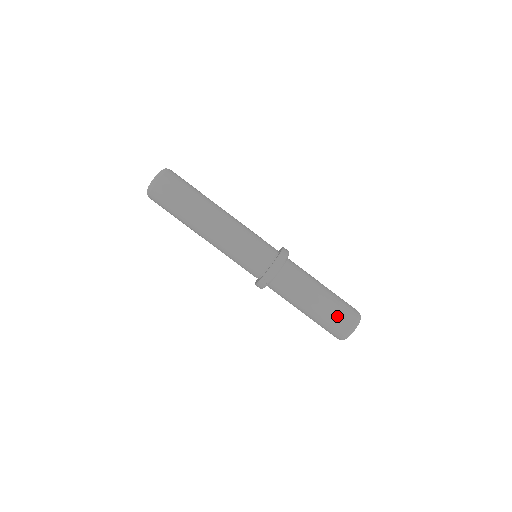
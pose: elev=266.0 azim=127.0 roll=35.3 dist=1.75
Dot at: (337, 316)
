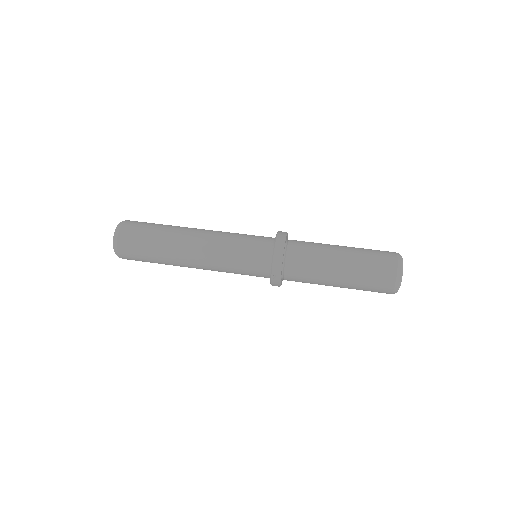
Dot at: (373, 270)
